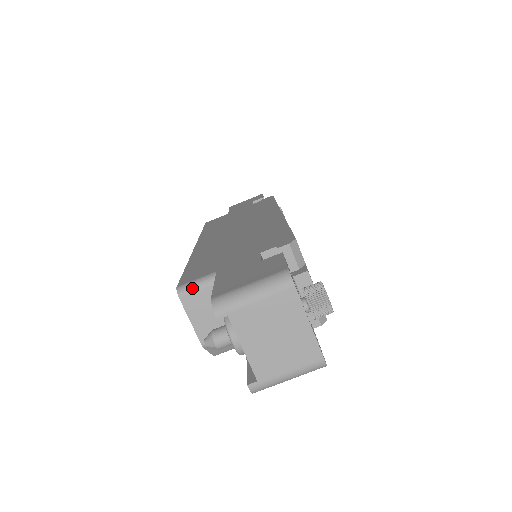
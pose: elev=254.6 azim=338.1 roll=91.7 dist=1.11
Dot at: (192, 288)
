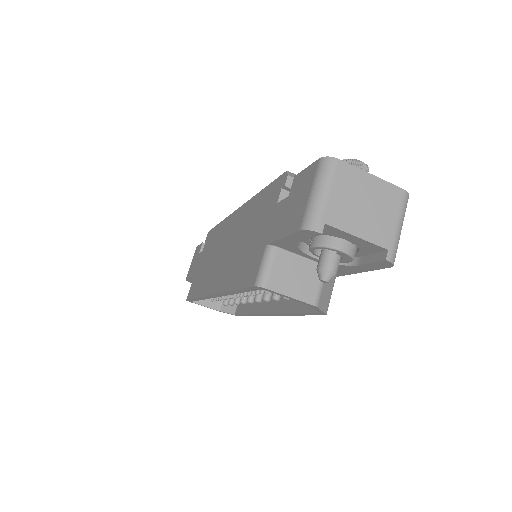
Dot at: (265, 272)
